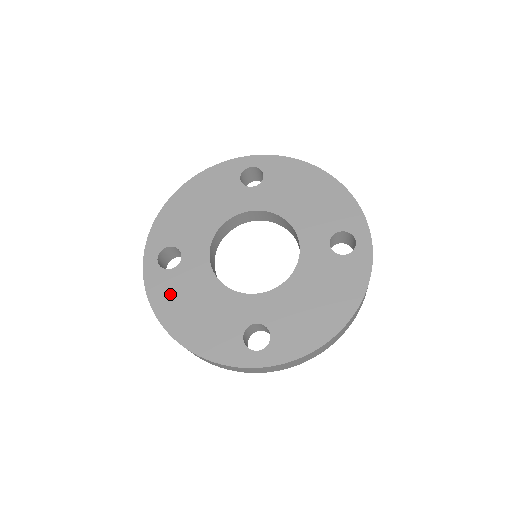
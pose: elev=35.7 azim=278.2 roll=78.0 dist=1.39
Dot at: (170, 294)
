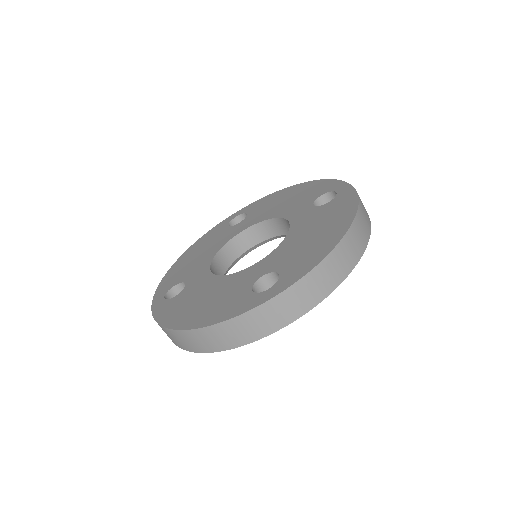
Dot at: (177, 308)
